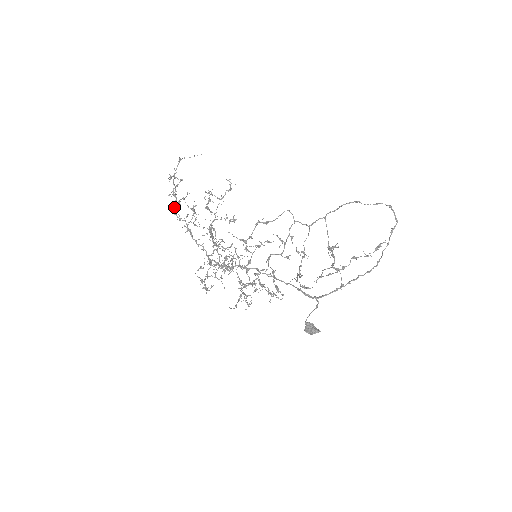
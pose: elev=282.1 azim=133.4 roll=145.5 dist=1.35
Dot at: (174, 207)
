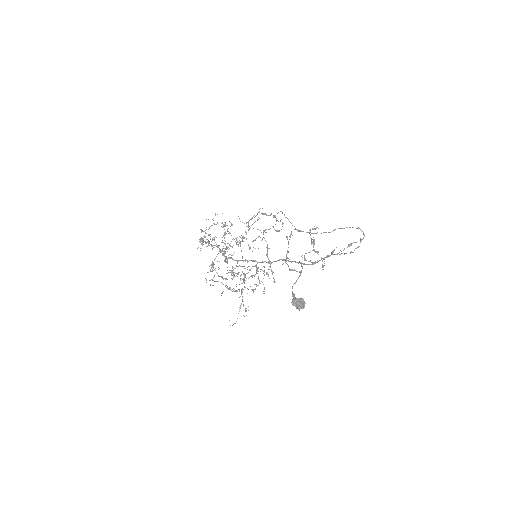
Dot at: occluded
